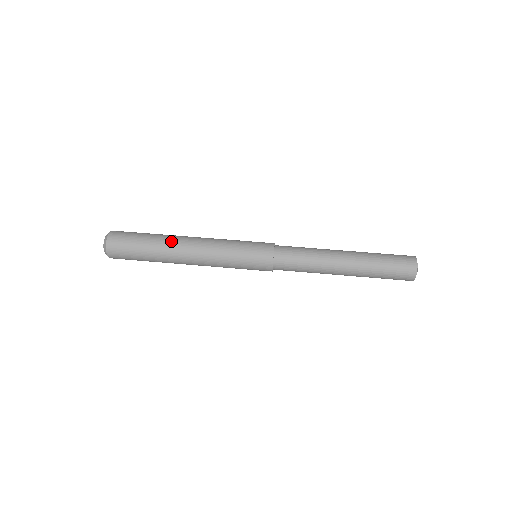
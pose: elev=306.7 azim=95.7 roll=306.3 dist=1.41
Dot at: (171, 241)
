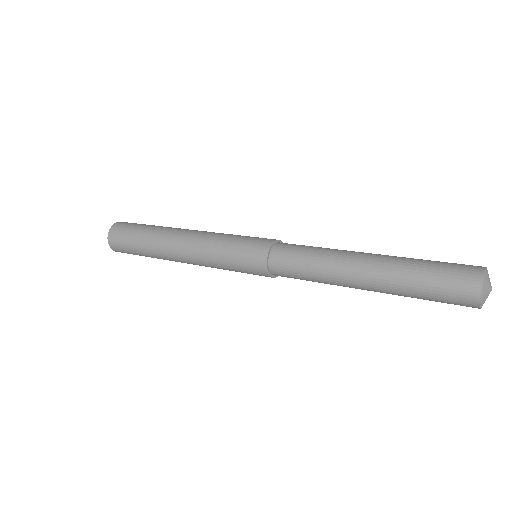
Dot at: occluded
